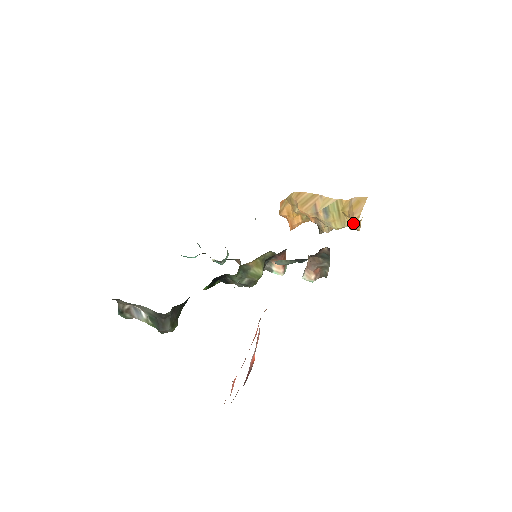
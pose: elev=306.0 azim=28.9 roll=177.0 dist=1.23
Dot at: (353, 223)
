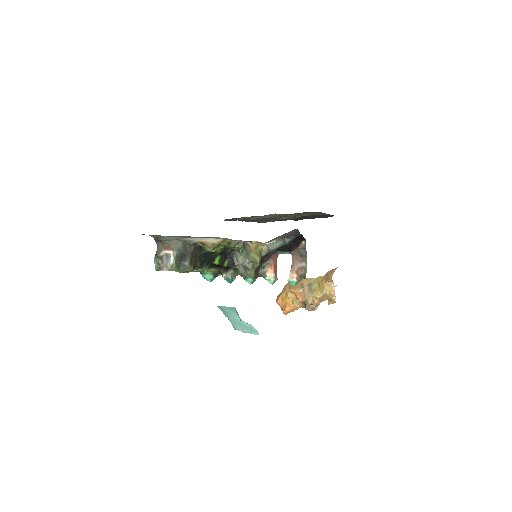
Dot at: (329, 291)
